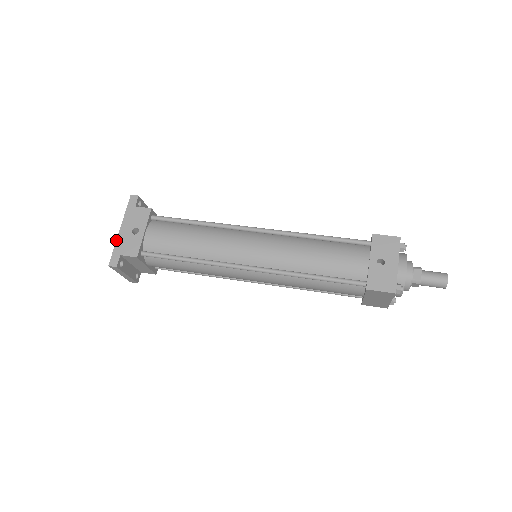
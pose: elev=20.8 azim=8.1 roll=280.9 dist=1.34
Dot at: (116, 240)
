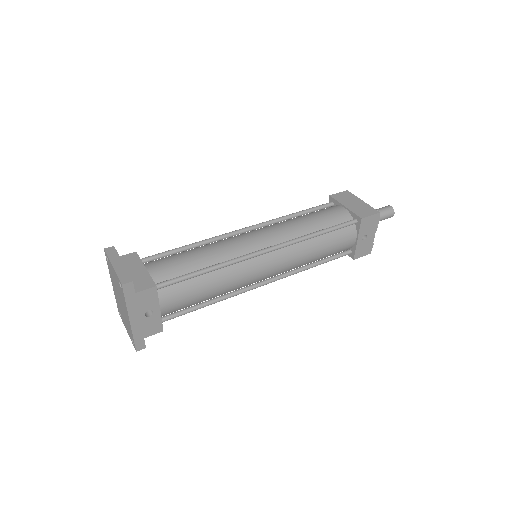
Dot at: (131, 331)
